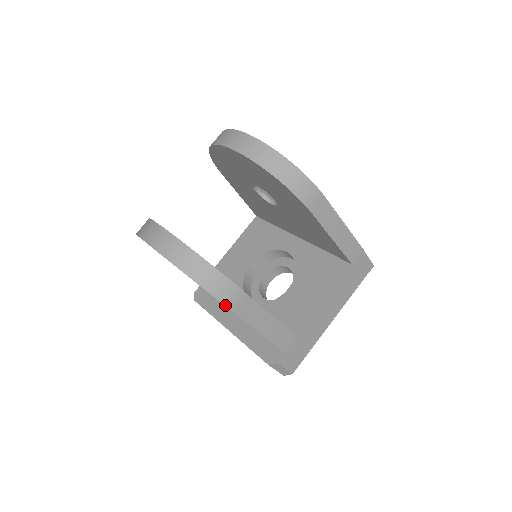
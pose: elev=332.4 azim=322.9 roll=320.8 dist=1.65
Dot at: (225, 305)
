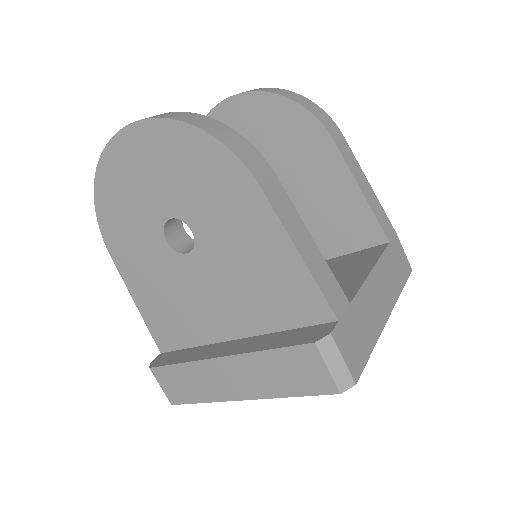
Dot at: (248, 169)
